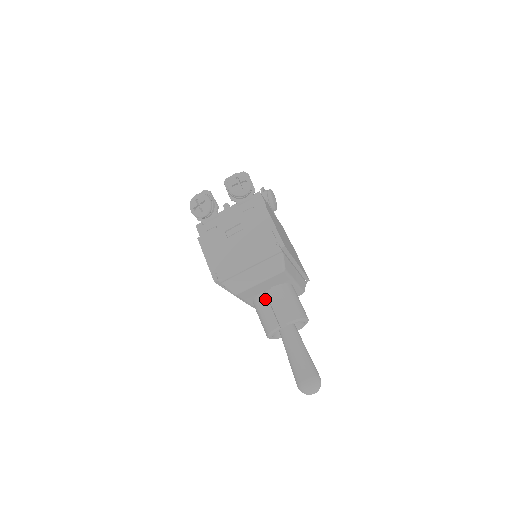
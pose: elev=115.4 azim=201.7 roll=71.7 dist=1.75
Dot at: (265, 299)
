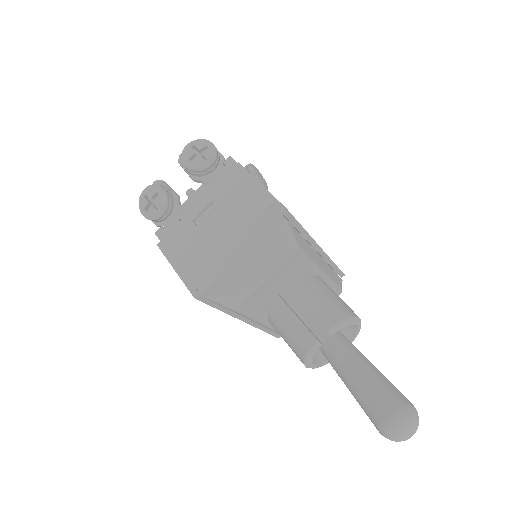
Dot at: (283, 306)
